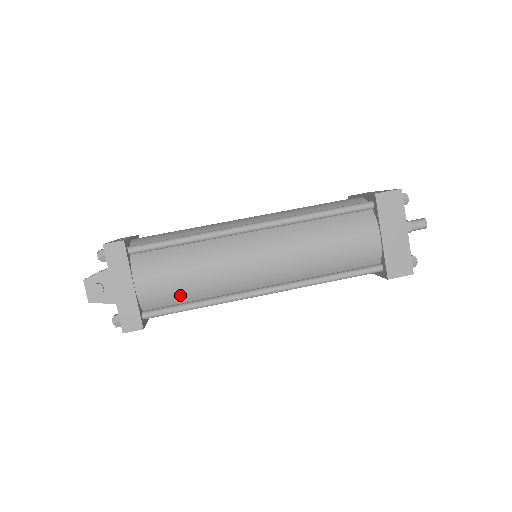
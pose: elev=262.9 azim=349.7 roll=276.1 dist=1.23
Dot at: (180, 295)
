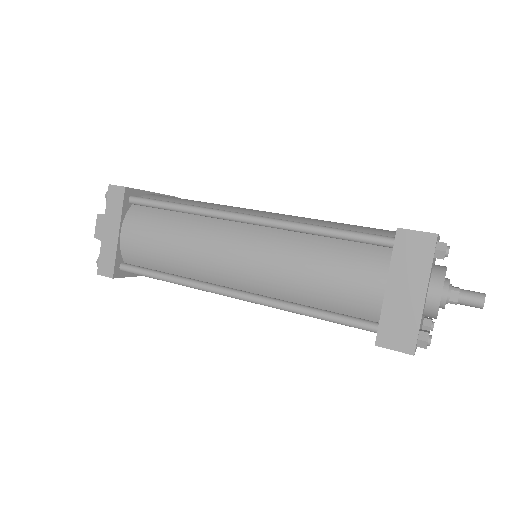
Dot at: (155, 260)
